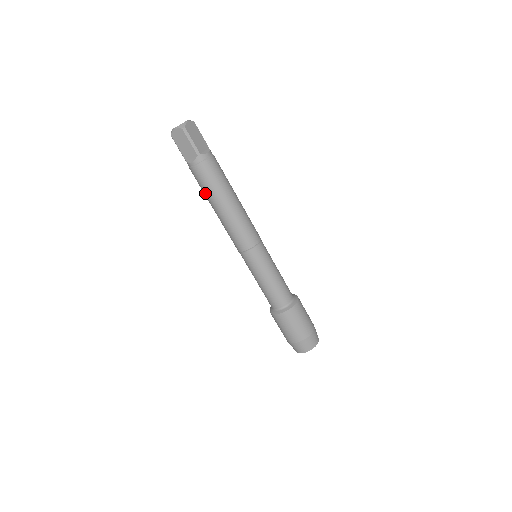
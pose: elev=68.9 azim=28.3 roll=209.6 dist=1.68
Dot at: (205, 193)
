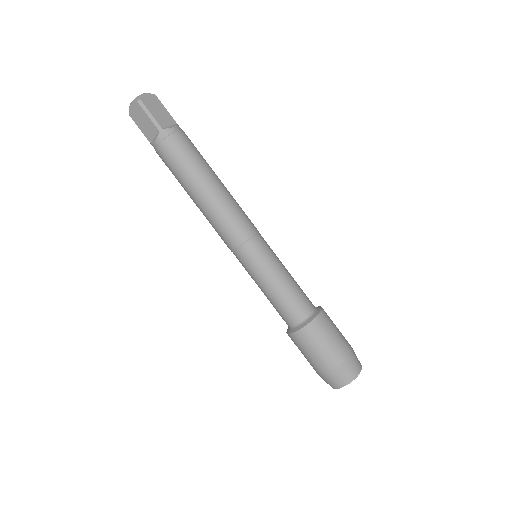
Dot at: (177, 179)
